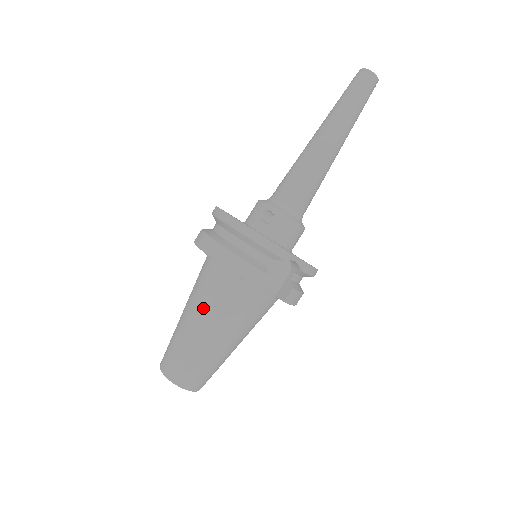
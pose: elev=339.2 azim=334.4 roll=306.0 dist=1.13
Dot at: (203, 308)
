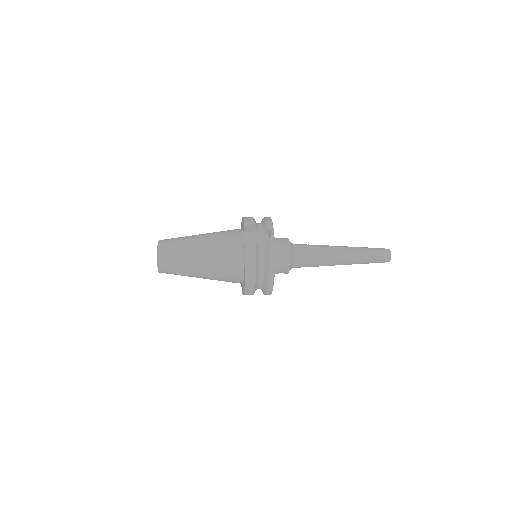
Dot at: occluded
